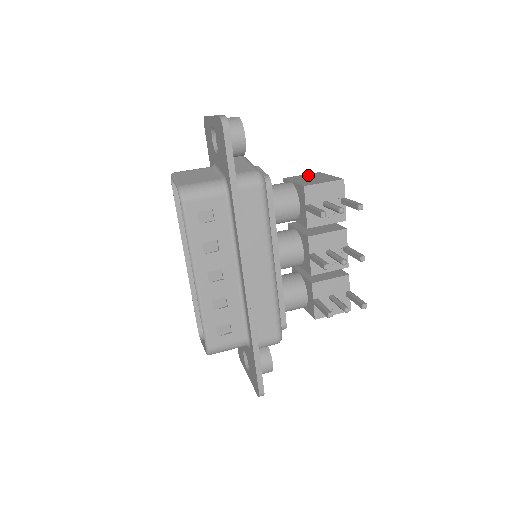
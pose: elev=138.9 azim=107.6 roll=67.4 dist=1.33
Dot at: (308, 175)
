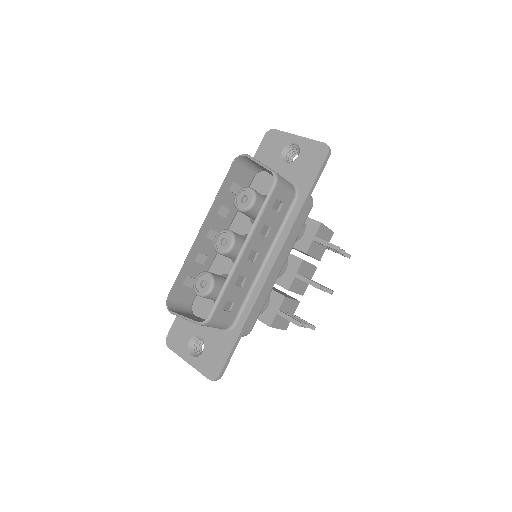
Dot at: occluded
